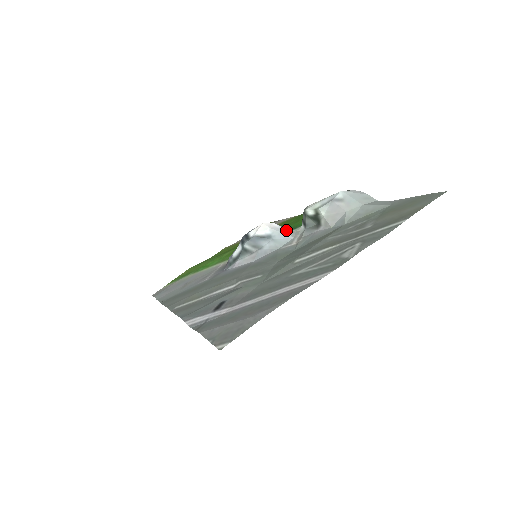
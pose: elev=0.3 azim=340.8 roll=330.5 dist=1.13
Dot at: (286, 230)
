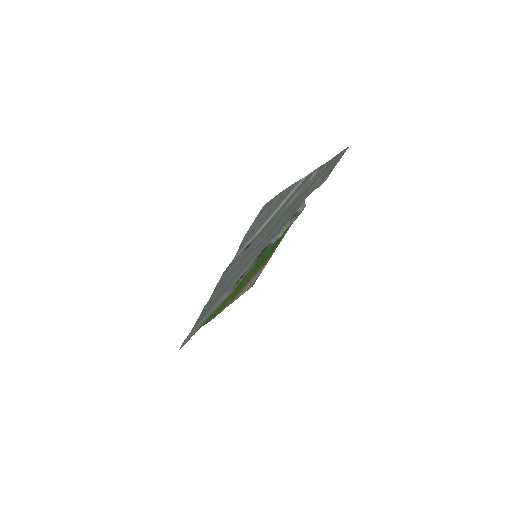
Dot at: occluded
